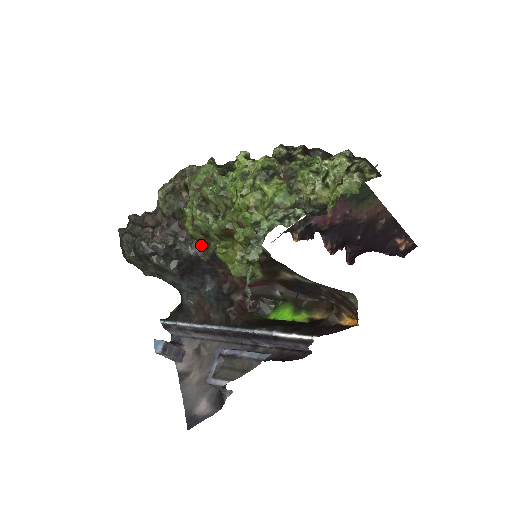
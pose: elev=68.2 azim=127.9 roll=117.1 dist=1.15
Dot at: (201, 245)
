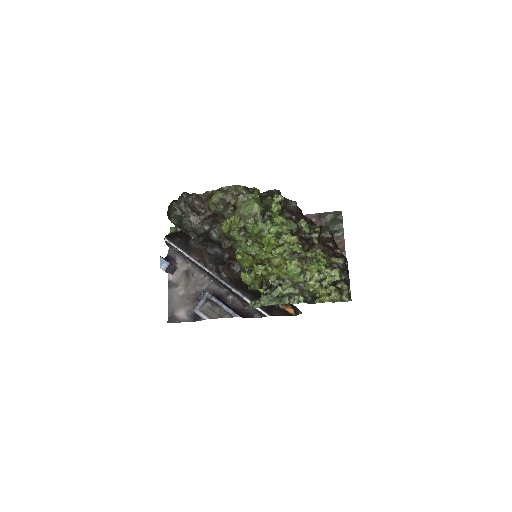
Dot at: (225, 238)
